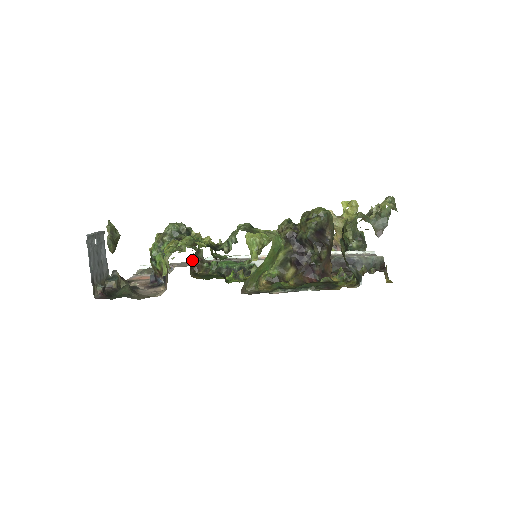
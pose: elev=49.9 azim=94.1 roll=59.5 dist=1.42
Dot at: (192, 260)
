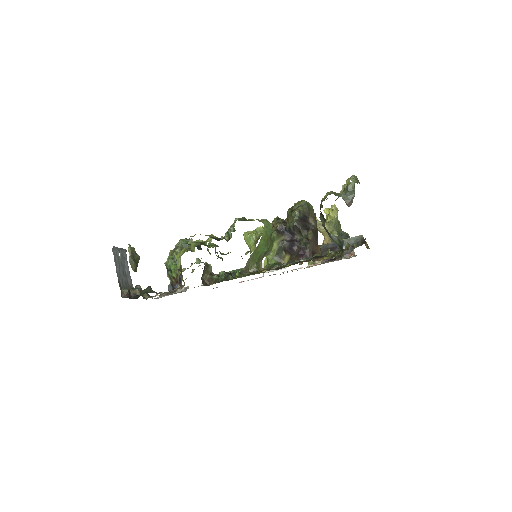
Dot at: (203, 274)
